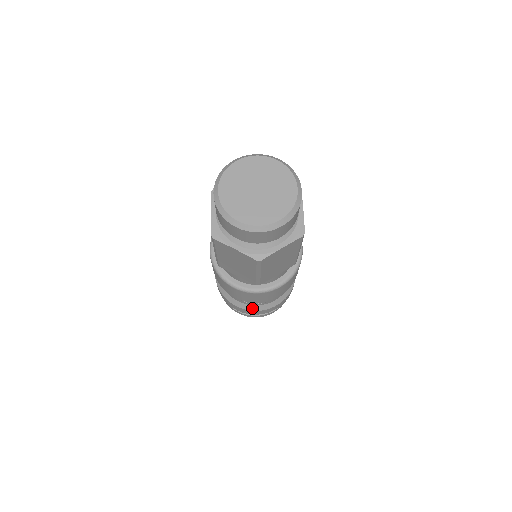
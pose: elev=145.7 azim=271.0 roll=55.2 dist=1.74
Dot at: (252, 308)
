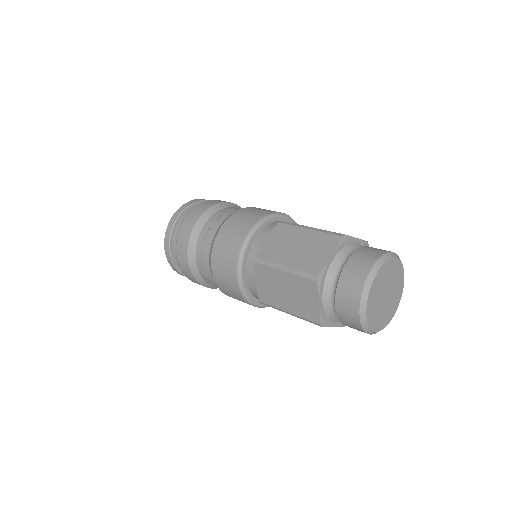
Dot at: occluded
